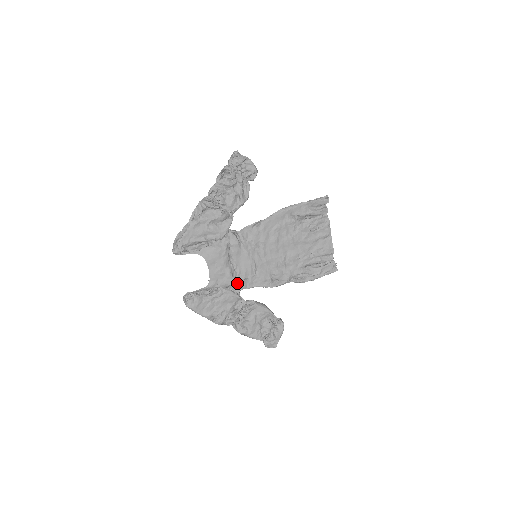
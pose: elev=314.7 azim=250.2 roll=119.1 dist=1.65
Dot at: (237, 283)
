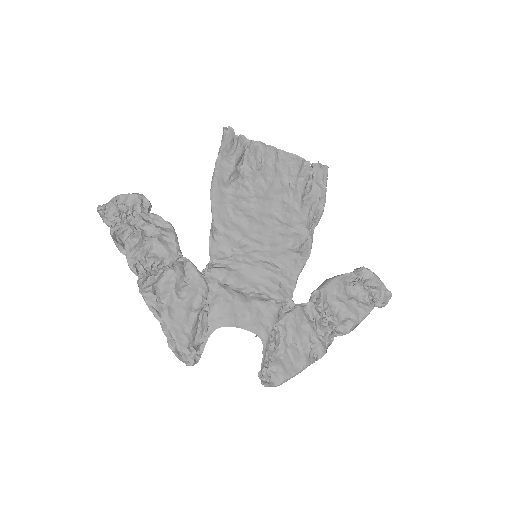
Dot at: (280, 300)
